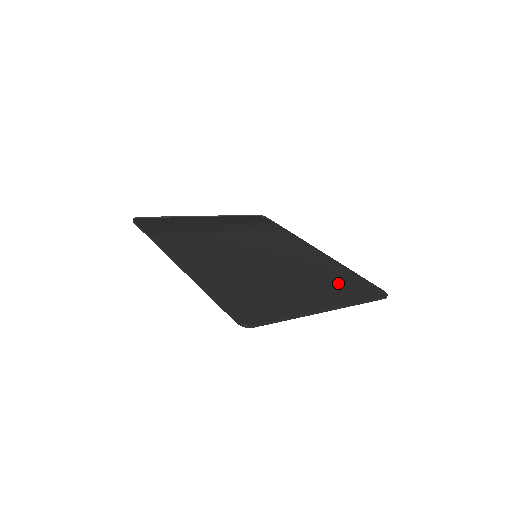
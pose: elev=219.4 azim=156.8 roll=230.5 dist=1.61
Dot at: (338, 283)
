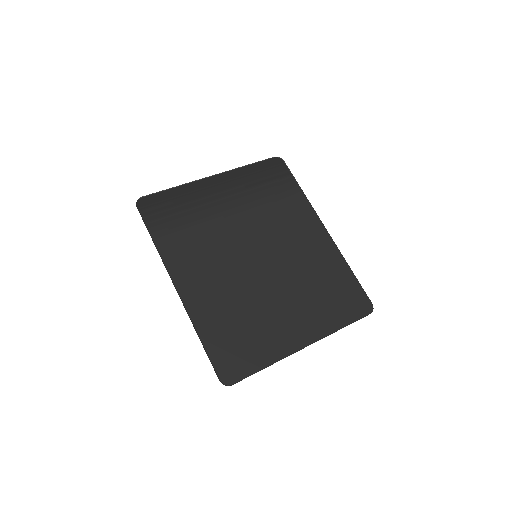
Dot at: (328, 297)
